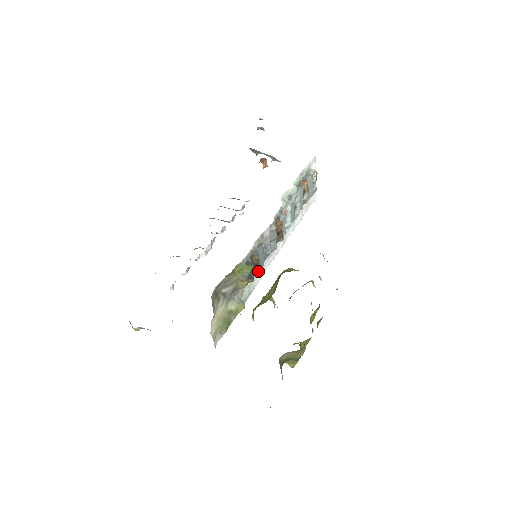
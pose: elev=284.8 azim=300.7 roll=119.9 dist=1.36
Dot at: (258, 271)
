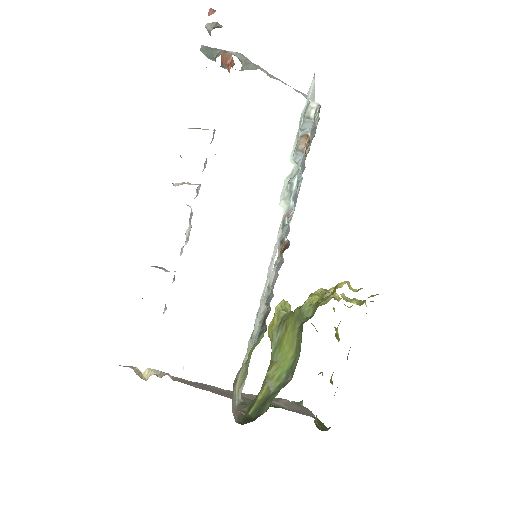
Dot at: (269, 312)
